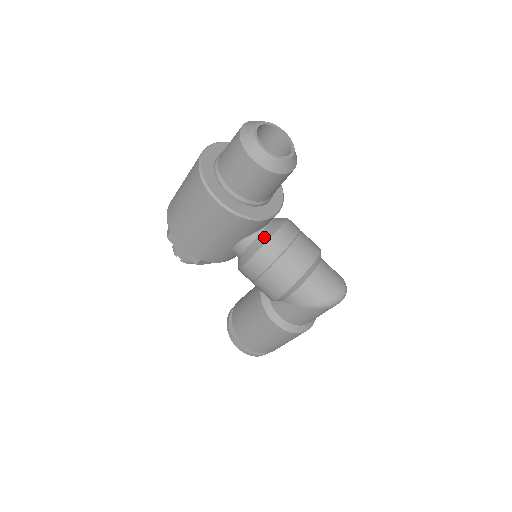
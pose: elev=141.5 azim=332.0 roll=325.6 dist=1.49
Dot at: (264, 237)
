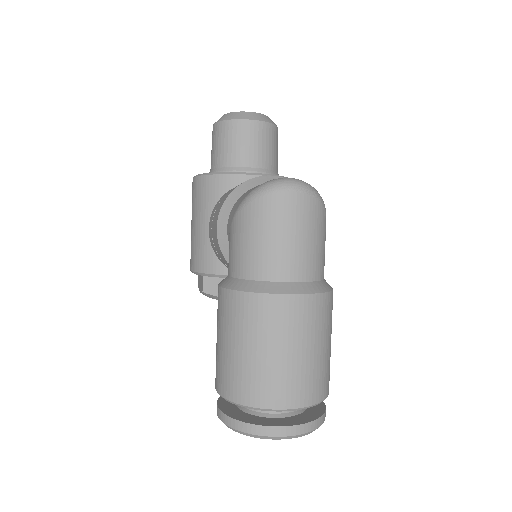
Dot at: occluded
